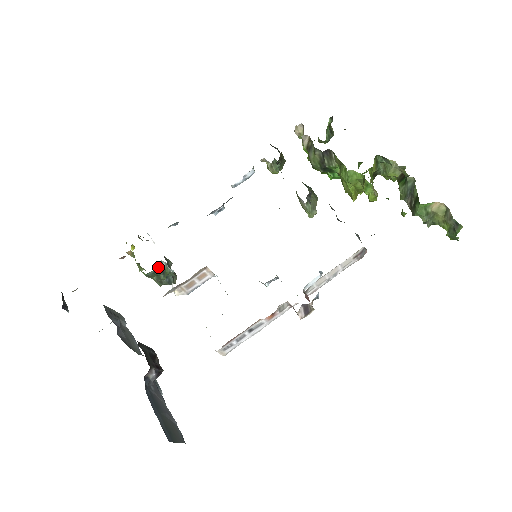
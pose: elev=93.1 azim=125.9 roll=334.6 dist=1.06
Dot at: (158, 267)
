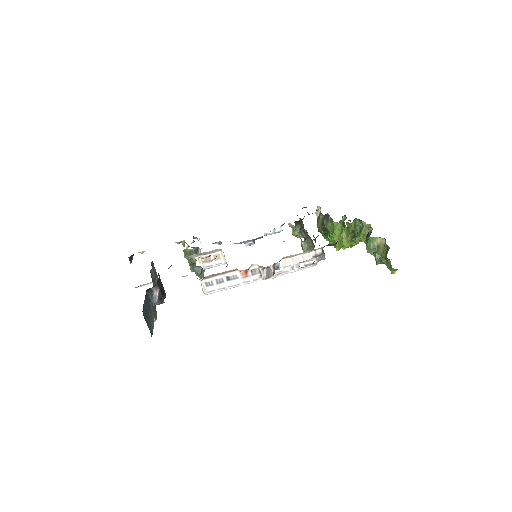
Dot at: (195, 249)
